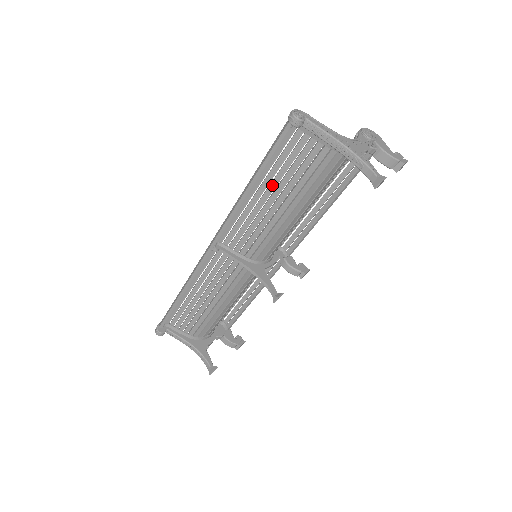
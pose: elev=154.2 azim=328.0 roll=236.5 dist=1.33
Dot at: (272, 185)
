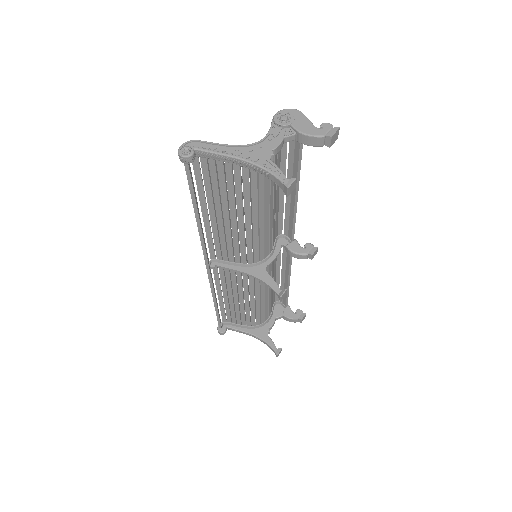
Dot at: (217, 206)
